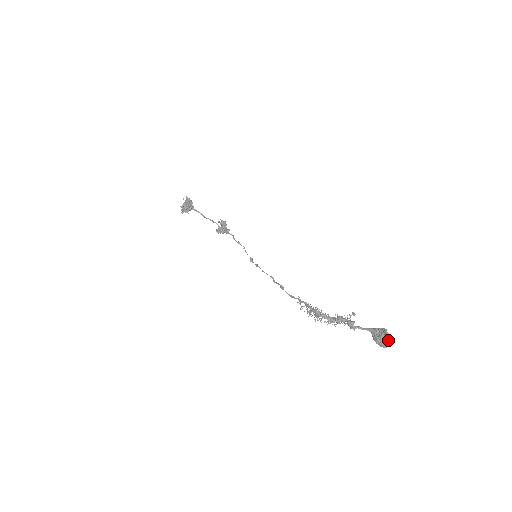
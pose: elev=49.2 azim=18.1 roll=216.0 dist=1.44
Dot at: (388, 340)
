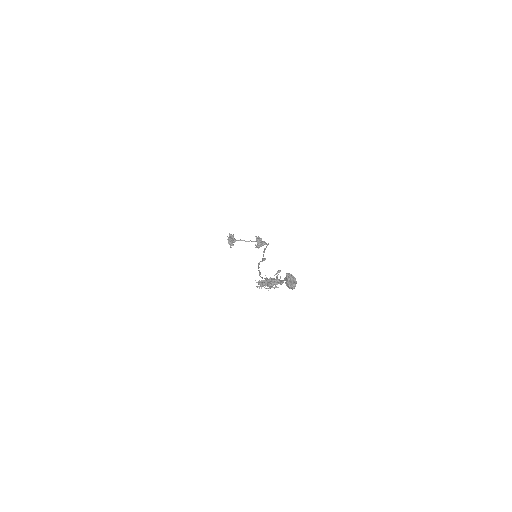
Dot at: (289, 282)
